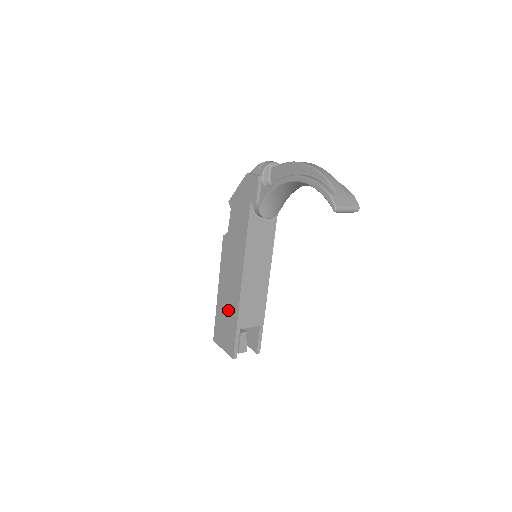
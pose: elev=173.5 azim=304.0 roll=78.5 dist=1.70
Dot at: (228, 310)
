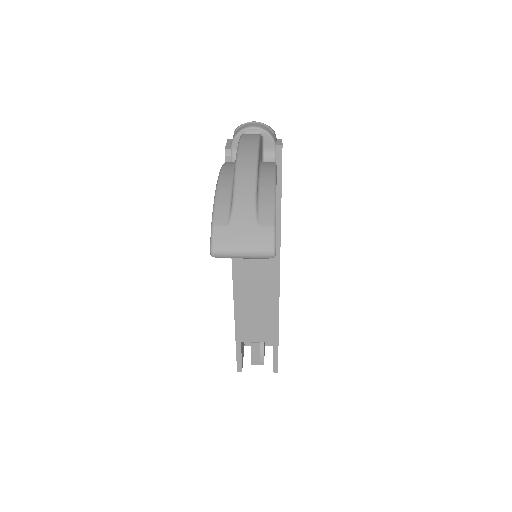
Dot at: occluded
